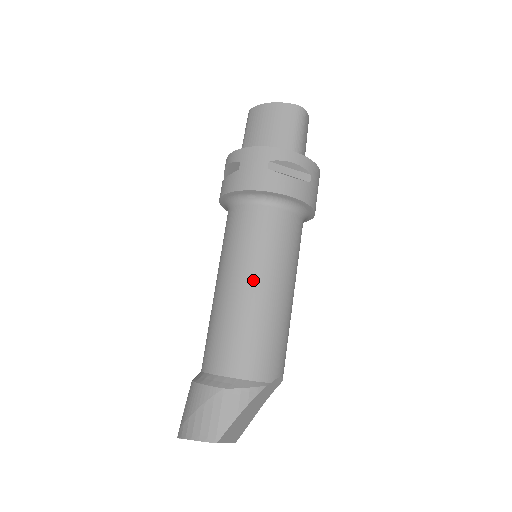
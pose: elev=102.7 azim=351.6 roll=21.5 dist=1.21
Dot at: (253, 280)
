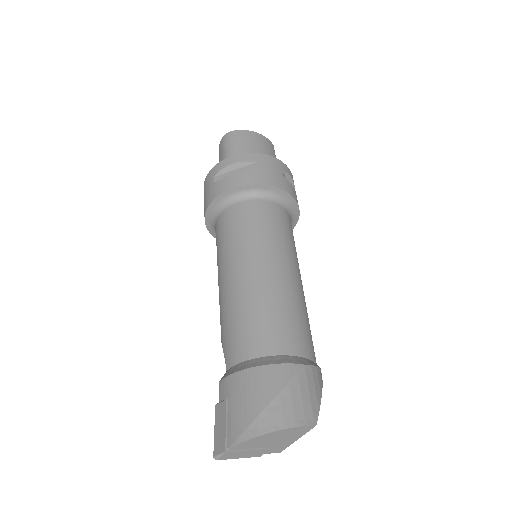
Dot at: (291, 266)
